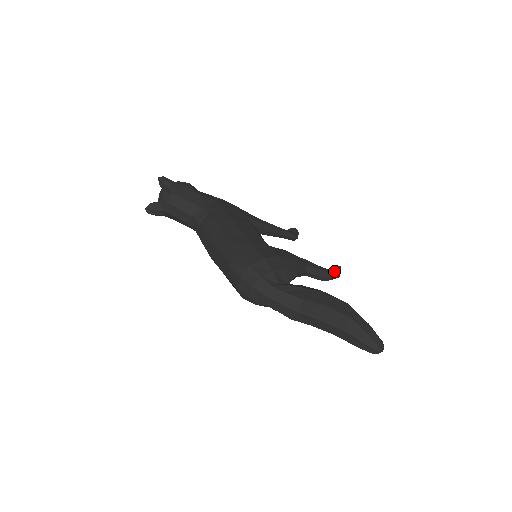
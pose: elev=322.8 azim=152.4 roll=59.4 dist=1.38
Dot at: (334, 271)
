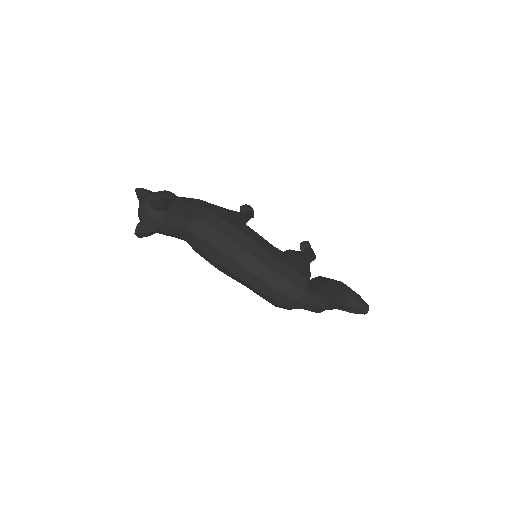
Dot at: (312, 250)
